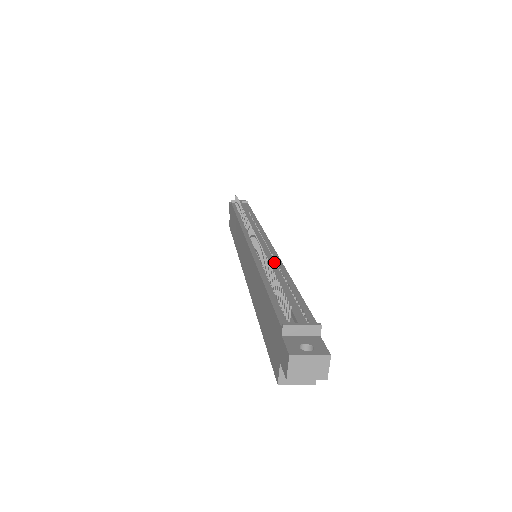
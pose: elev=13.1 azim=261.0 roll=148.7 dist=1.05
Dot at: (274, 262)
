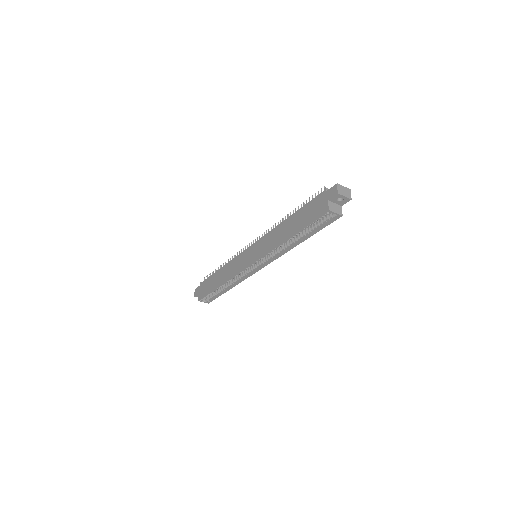
Dot at: occluded
